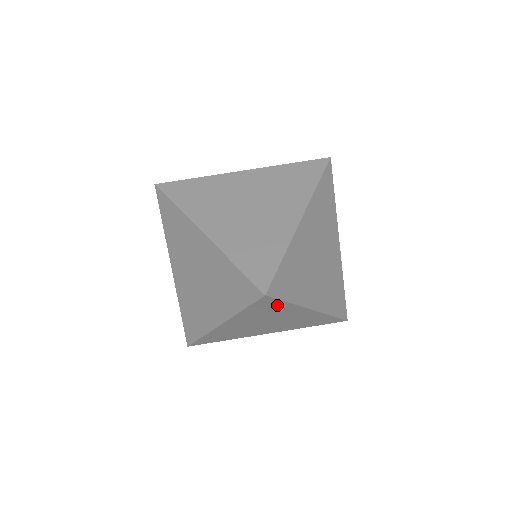
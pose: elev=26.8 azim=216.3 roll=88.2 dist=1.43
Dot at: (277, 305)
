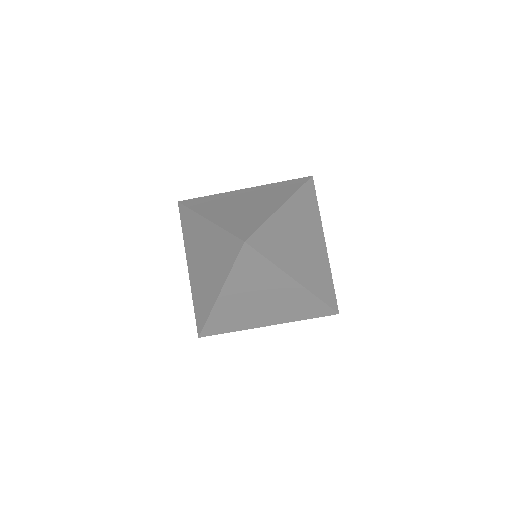
Dot at: occluded
